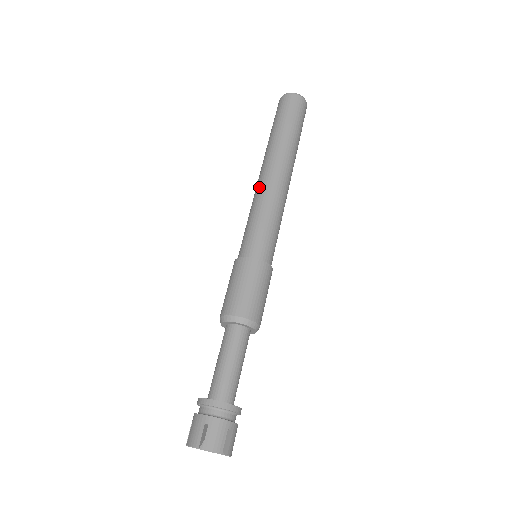
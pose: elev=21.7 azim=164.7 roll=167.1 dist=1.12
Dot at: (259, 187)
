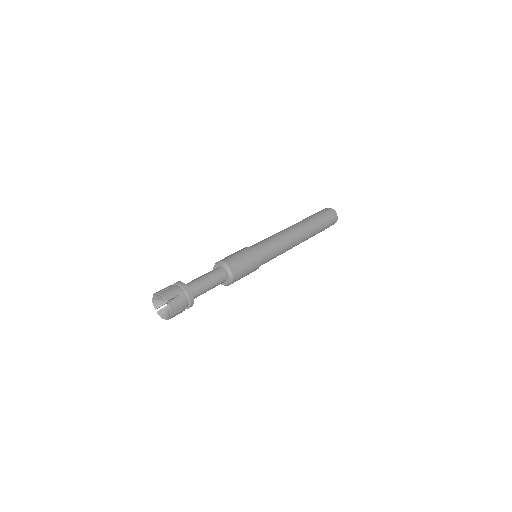
Dot at: (280, 231)
